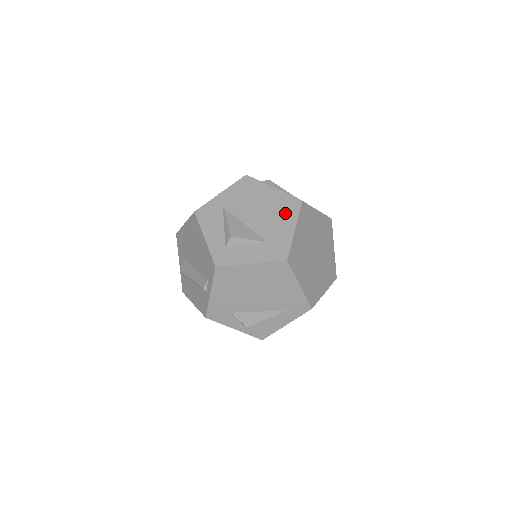
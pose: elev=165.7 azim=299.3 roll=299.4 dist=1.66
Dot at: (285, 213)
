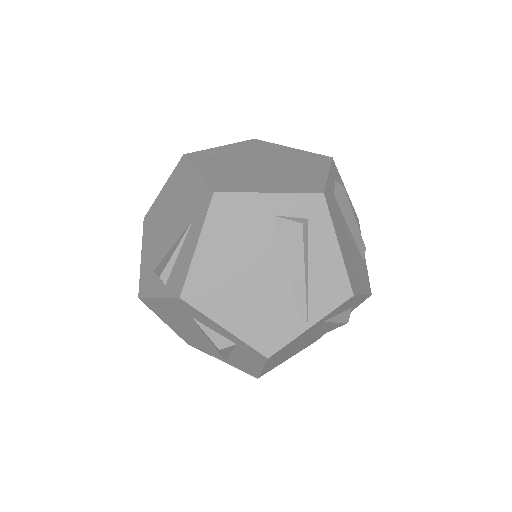
Dot at: occluded
